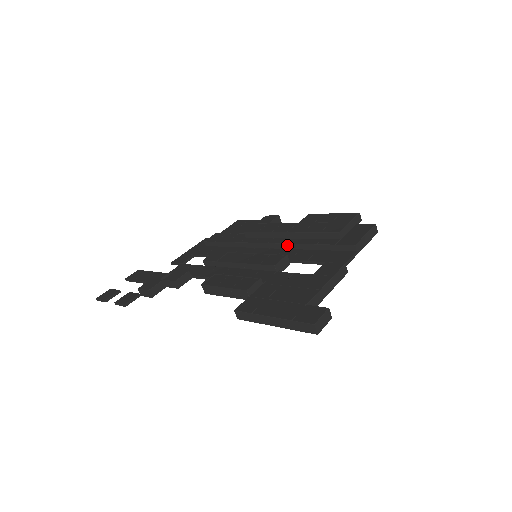
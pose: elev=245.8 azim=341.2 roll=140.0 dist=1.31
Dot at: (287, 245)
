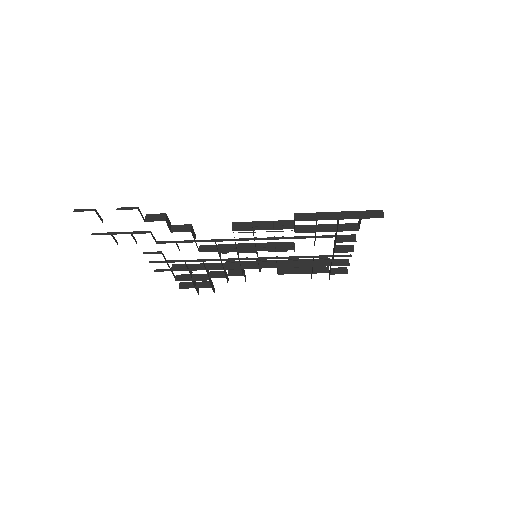
Dot at: (281, 262)
